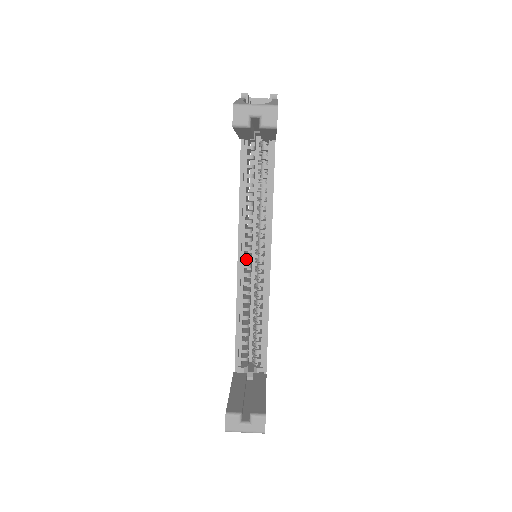
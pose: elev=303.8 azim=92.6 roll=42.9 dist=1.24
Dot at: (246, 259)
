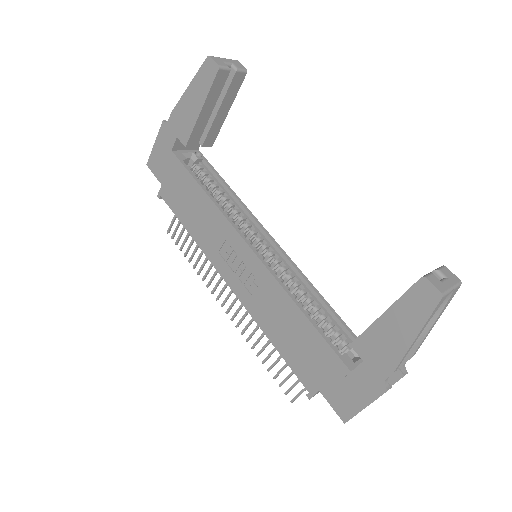
Dot at: occluded
